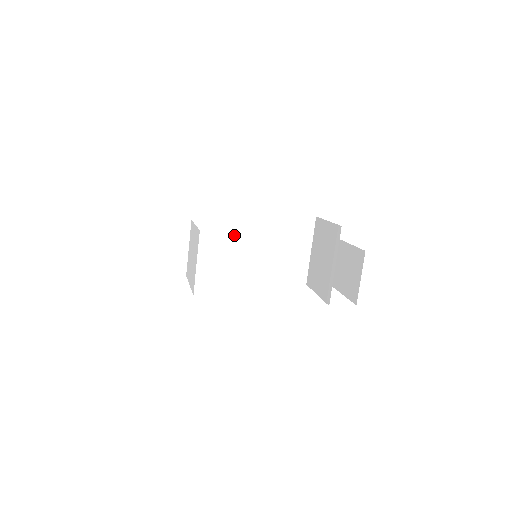
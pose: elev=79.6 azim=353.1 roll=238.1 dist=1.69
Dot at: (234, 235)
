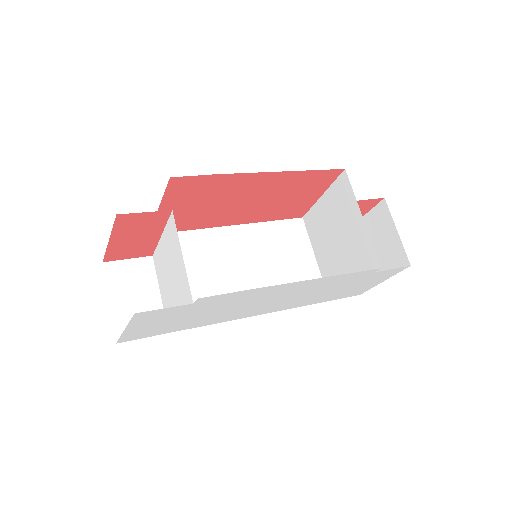
Dot at: (215, 262)
